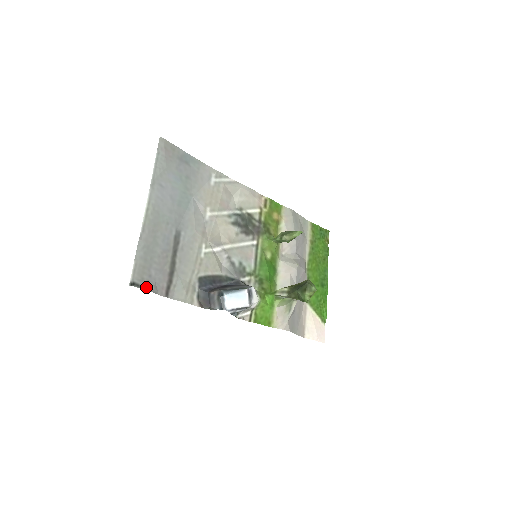
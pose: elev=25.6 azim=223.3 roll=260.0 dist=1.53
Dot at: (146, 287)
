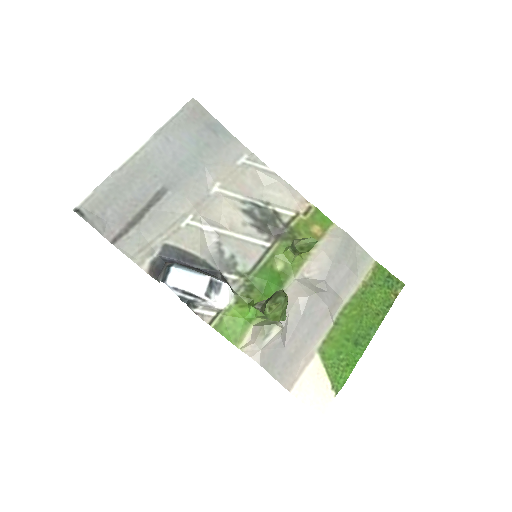
Dot at: (91, 221)
